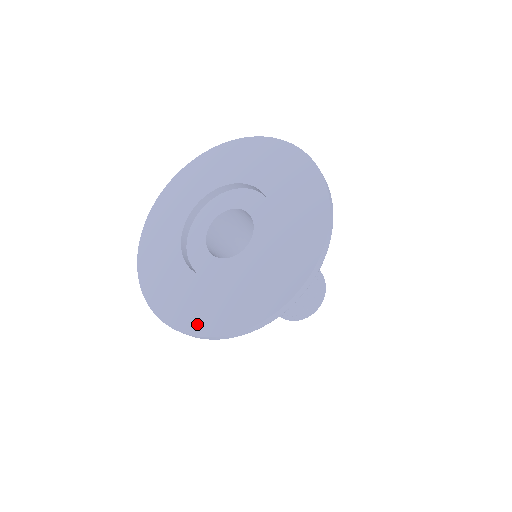
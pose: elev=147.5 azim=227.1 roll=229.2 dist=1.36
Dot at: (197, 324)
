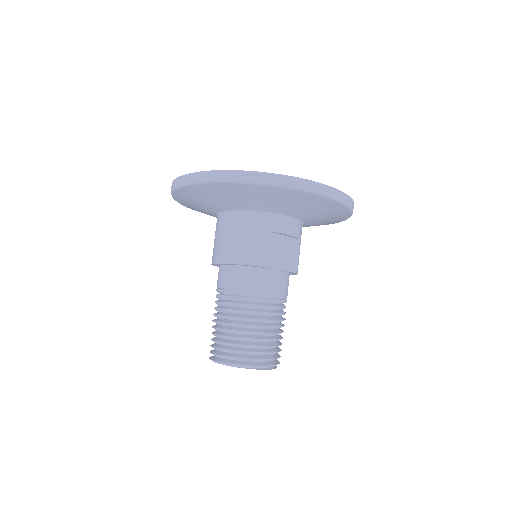
Dot at: occluded
